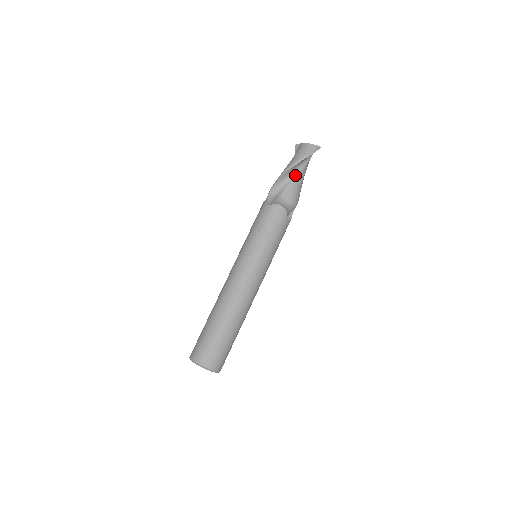
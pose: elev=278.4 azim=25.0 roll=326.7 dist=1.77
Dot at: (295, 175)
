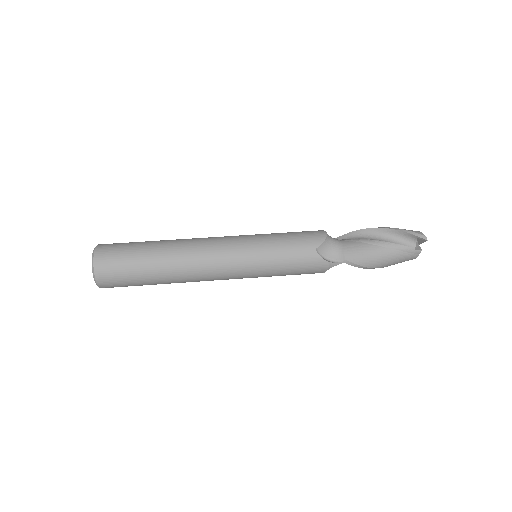
Dot at: (373, 239)
